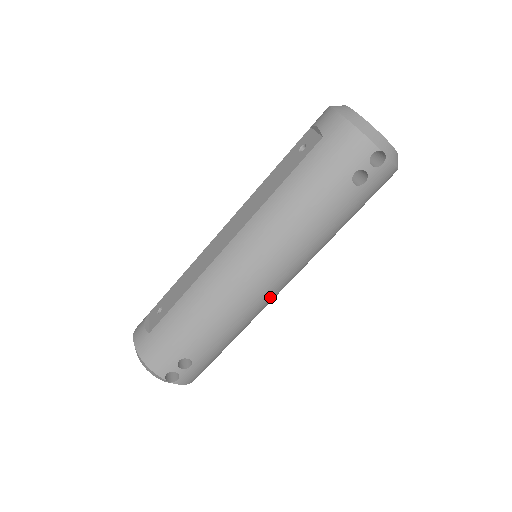
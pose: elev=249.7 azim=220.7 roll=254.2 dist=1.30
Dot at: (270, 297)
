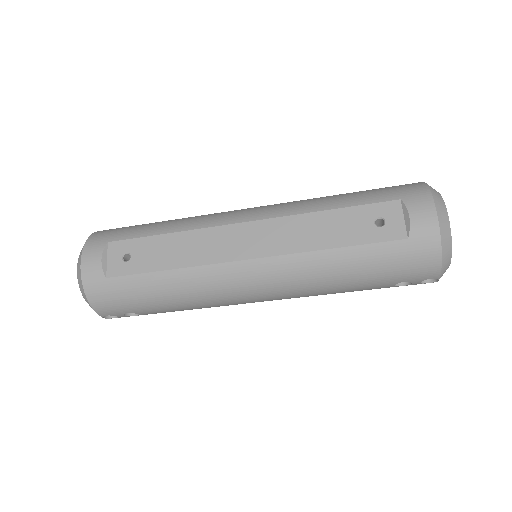
Dot at: occluded
